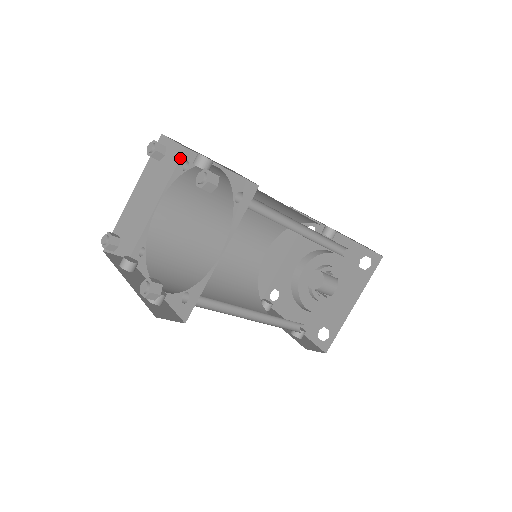
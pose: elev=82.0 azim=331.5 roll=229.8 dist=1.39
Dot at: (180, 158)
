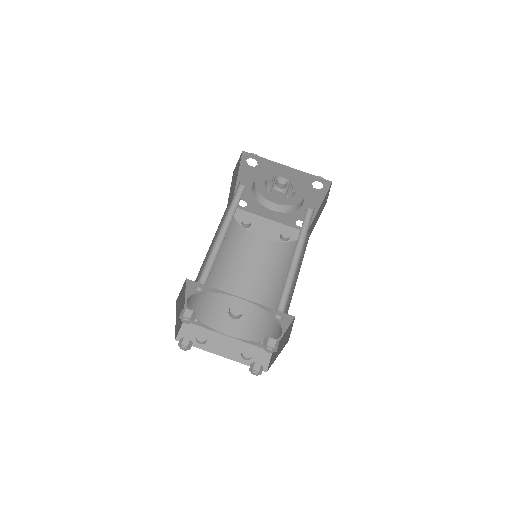
Dot at: (186, 283)
